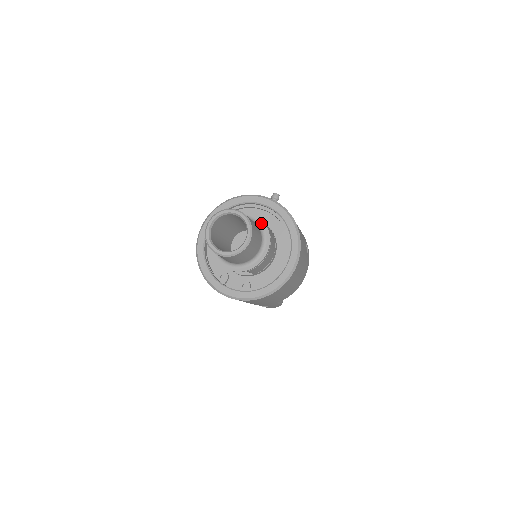
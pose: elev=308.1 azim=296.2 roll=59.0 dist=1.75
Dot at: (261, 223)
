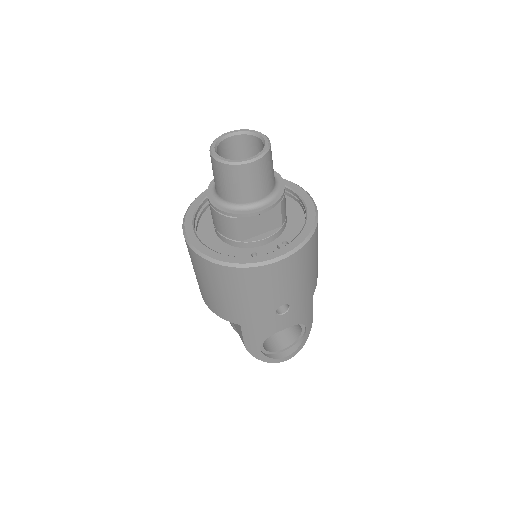
Dot at: occluded
